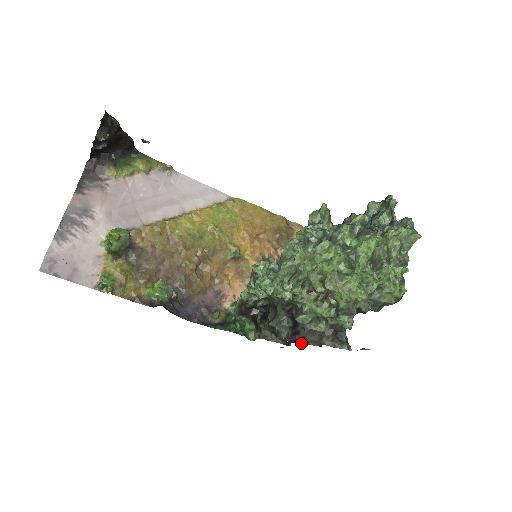
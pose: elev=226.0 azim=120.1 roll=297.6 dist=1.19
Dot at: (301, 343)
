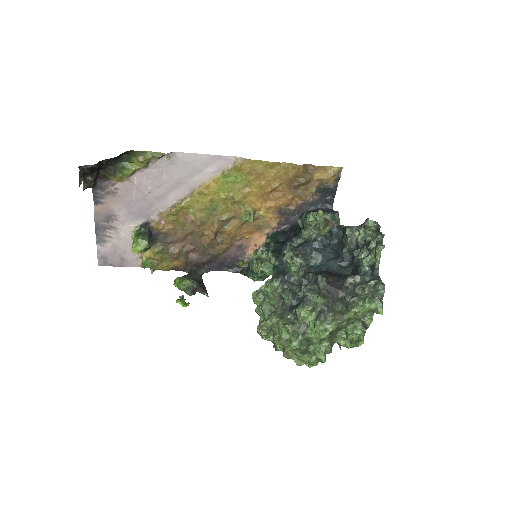
Dot at: occluded
